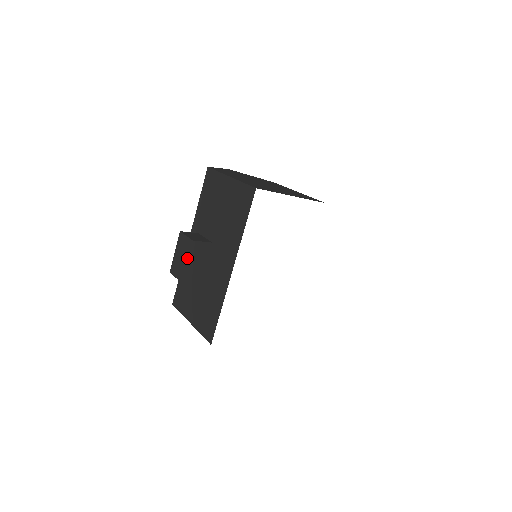
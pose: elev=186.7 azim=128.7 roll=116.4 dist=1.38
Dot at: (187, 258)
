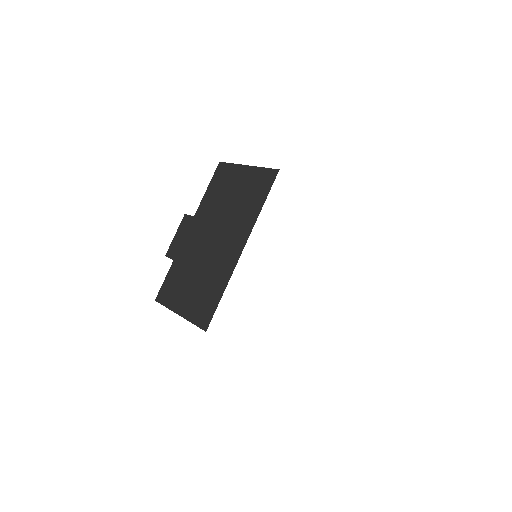
Dot at: (192, 237)
